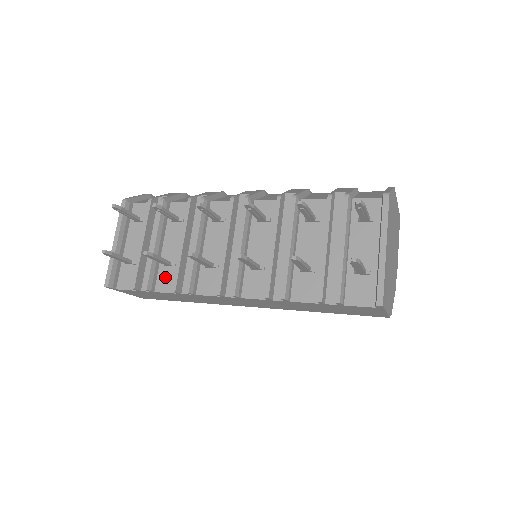
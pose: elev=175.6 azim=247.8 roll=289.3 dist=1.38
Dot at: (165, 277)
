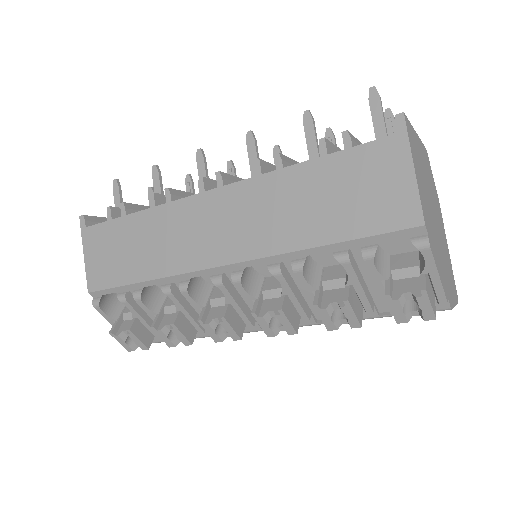
Dot at: occluded
